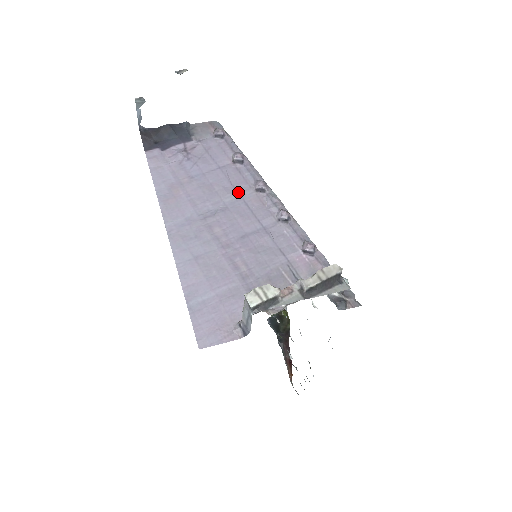
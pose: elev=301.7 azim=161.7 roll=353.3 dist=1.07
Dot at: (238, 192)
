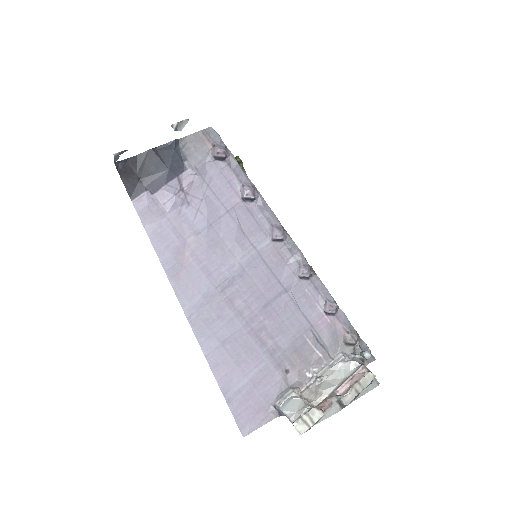
Dot at: (253, 246)
